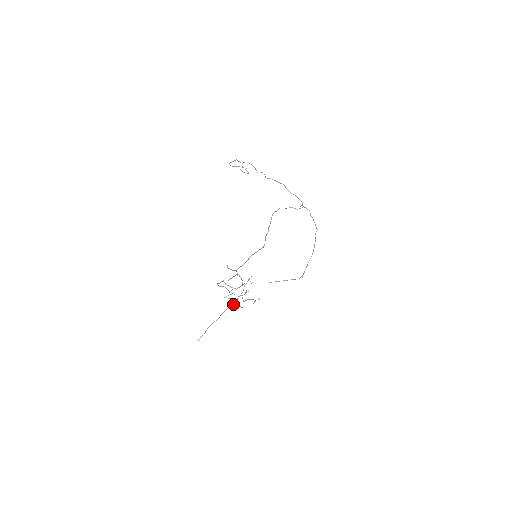
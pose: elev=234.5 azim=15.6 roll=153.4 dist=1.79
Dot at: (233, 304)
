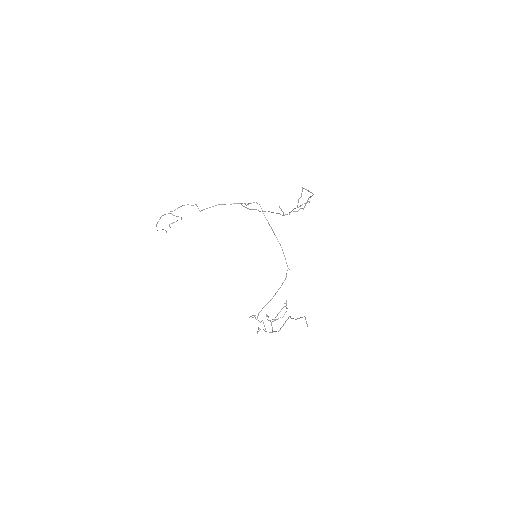
Dot at: (272, 327)
